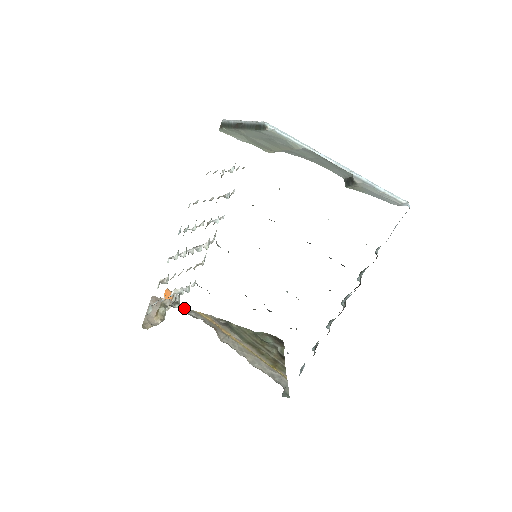
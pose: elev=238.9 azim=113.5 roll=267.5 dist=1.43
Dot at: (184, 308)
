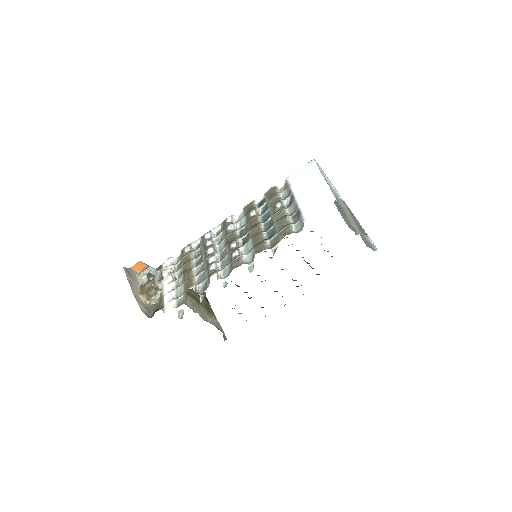
Dot at: occluded
